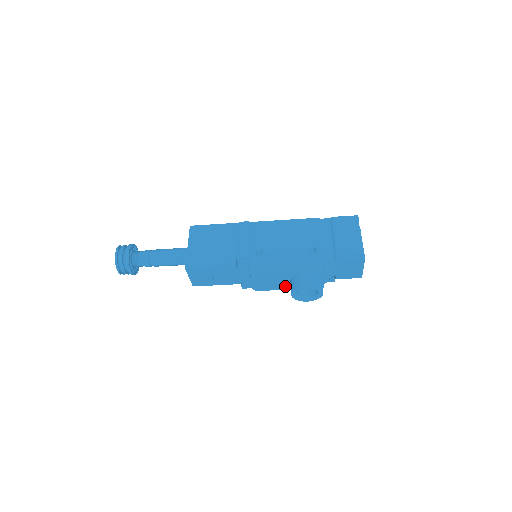
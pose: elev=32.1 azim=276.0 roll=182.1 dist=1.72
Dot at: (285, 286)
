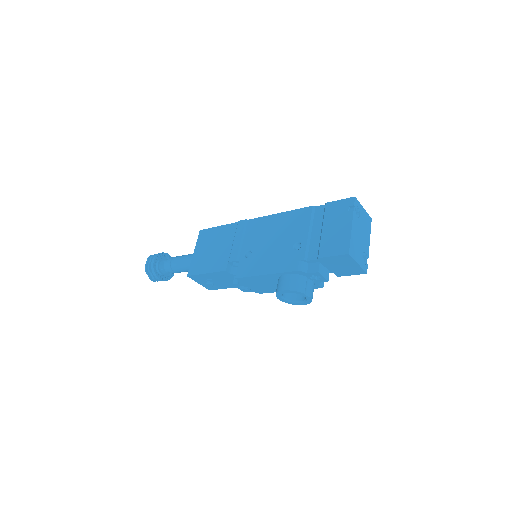
Dot at: occluded
